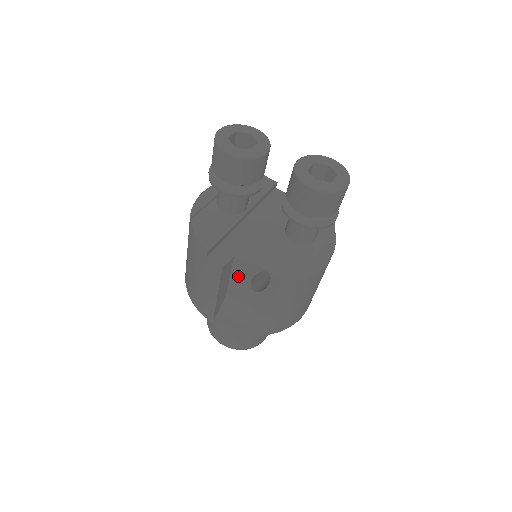
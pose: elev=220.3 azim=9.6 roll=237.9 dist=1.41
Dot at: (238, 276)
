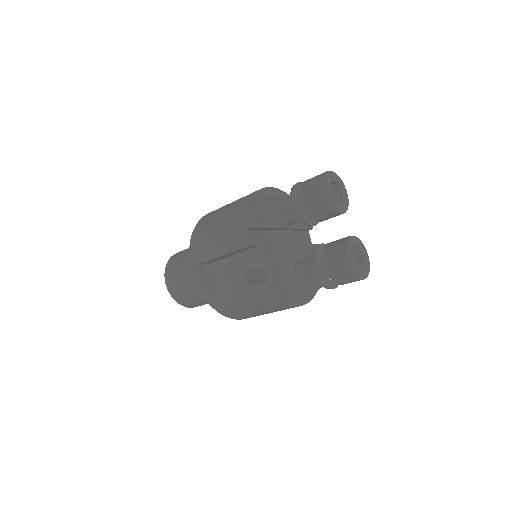
Dot at: (245, 259)
